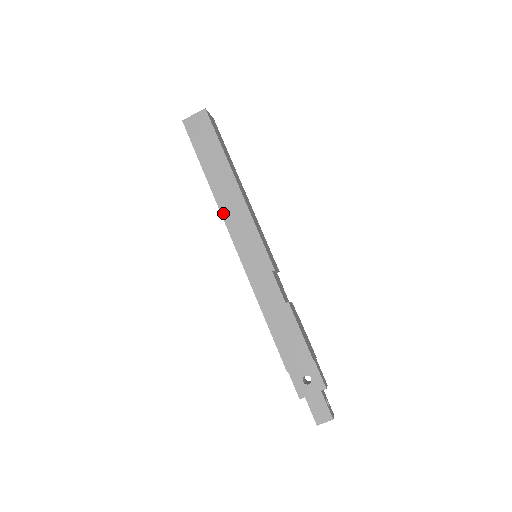
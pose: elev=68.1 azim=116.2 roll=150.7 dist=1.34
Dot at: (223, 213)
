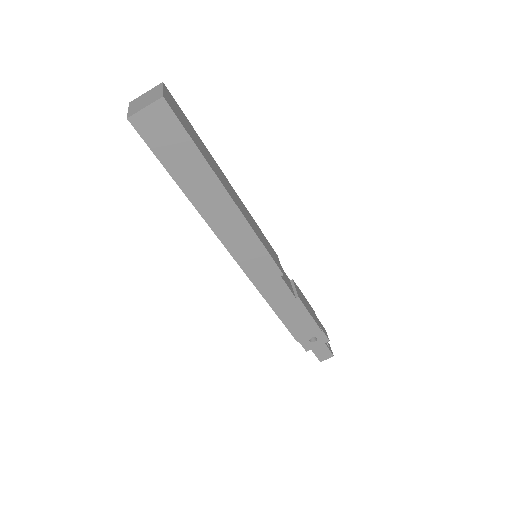
Dot at: (217, 232)
